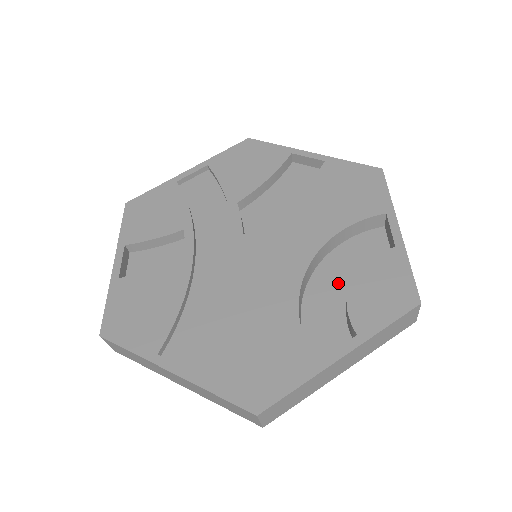
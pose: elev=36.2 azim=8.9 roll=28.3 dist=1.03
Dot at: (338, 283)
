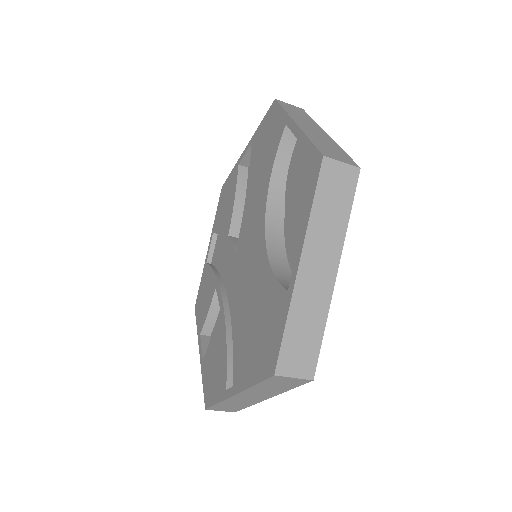
Dot at: occluded
